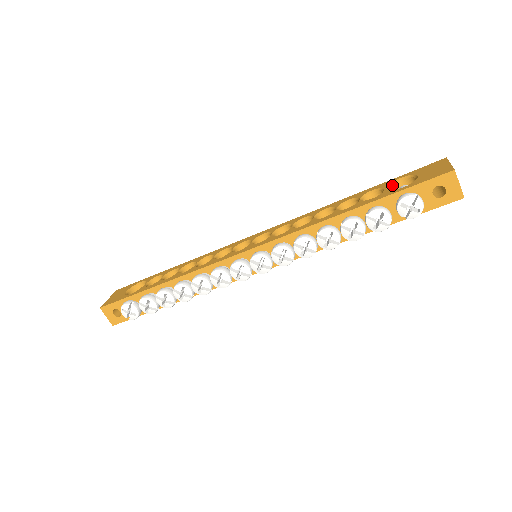
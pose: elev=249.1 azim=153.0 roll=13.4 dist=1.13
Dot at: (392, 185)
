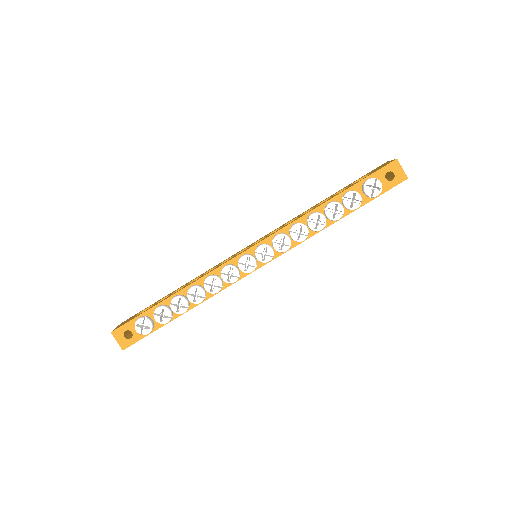
Dot at: occluded
